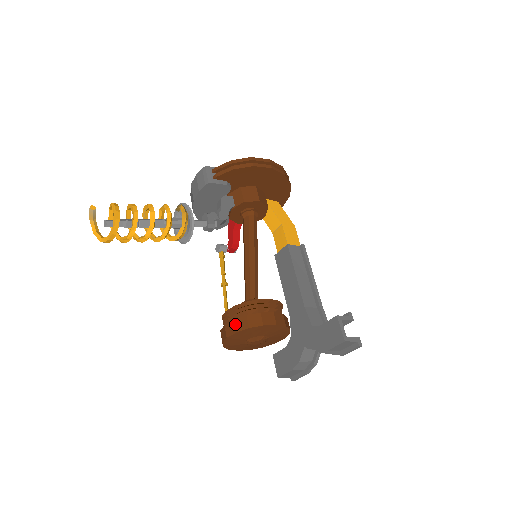
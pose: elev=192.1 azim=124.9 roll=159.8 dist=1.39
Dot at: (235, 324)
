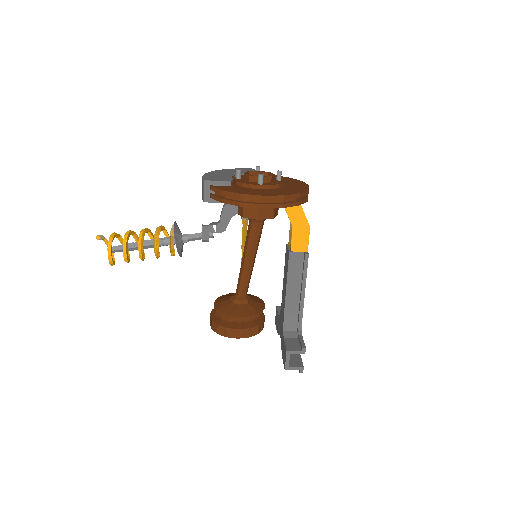
Dot at: (211, 324)
